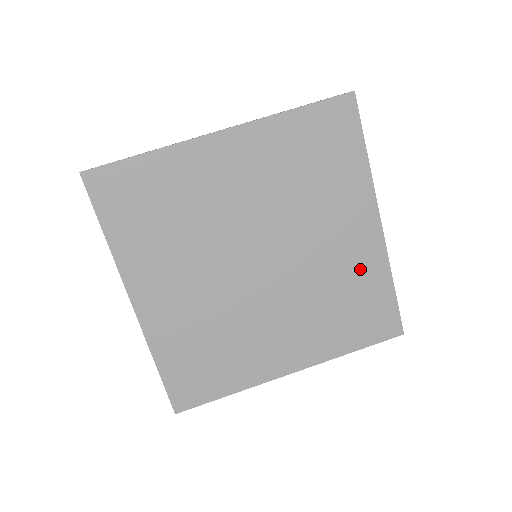
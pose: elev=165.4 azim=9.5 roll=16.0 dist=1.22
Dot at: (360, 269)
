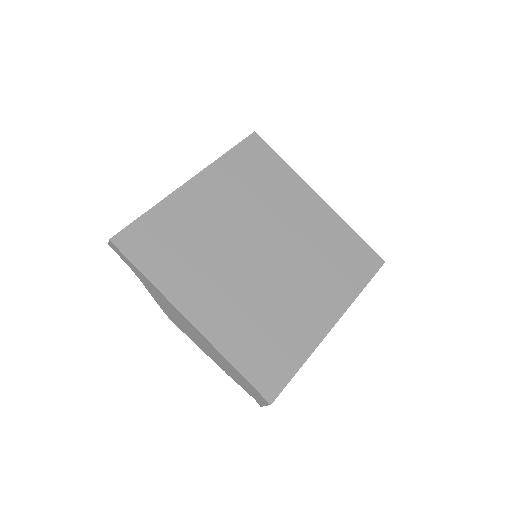
Dot at: (327, 230)
